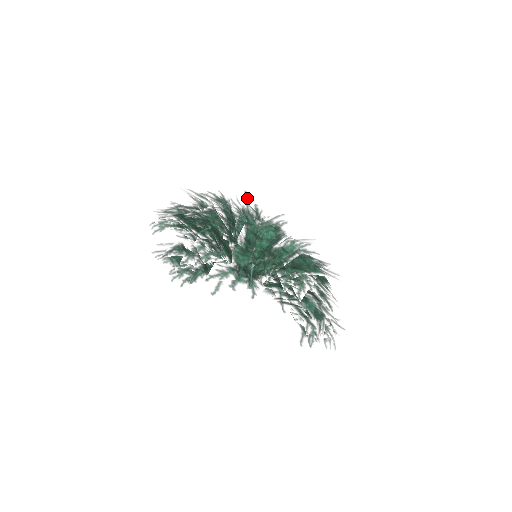
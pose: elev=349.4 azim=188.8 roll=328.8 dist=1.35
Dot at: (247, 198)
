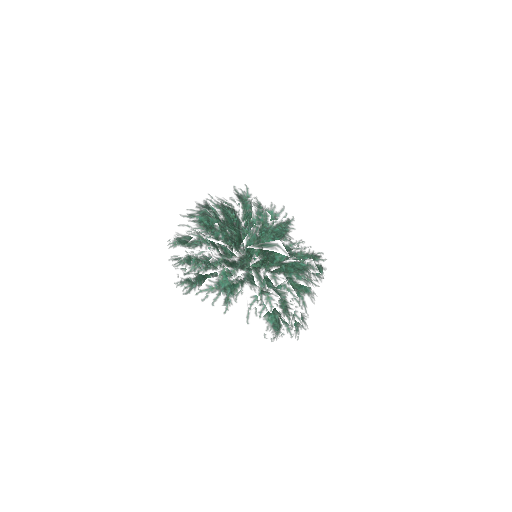
Dot at: (249, 216)
